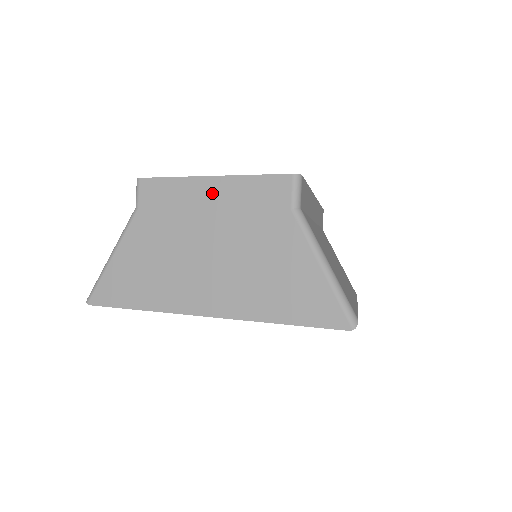
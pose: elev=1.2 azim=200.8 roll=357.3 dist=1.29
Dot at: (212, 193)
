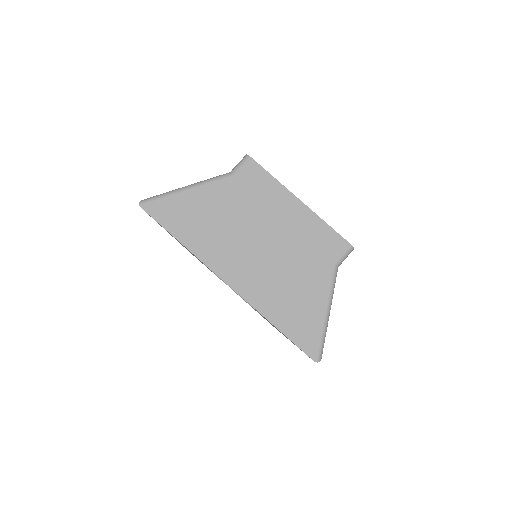
Dot at: (293, 211)
